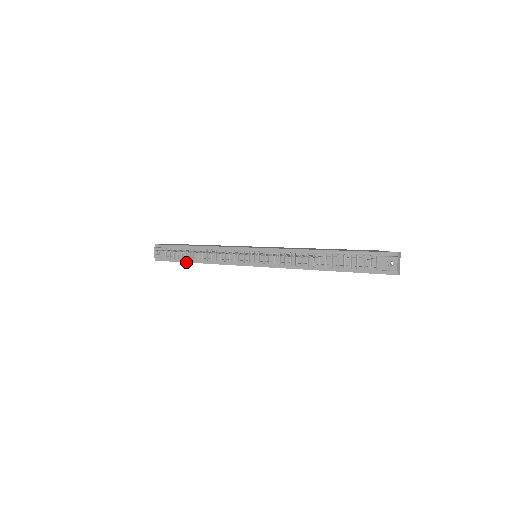
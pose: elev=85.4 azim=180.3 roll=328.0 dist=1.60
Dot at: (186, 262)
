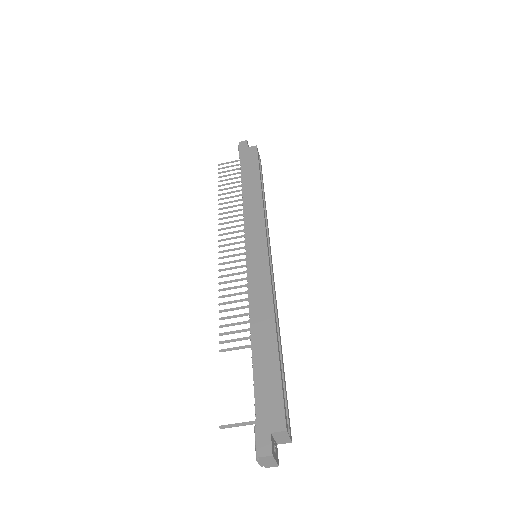
Dot at: occluded
